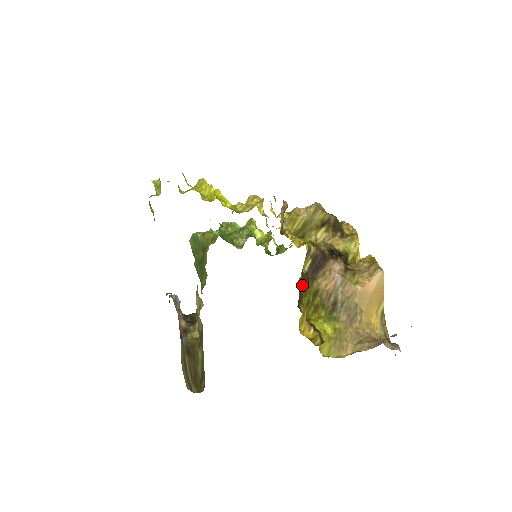
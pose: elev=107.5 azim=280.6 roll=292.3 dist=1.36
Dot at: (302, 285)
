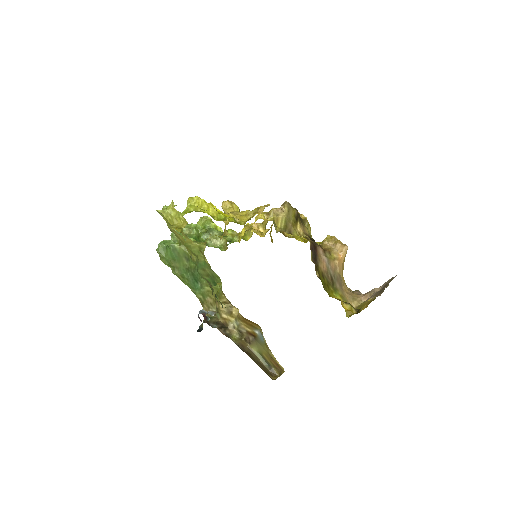
Dot at: (317, 273)
